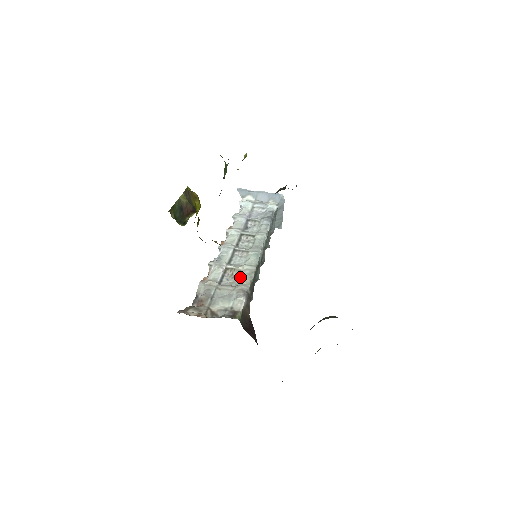
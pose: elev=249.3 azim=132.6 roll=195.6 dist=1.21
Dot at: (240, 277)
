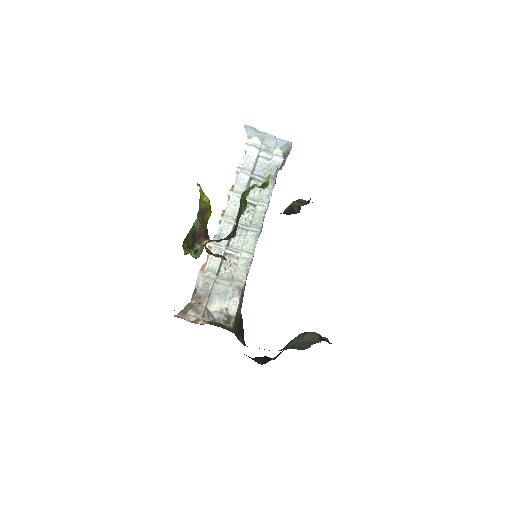
Dot at: (237, 267)
